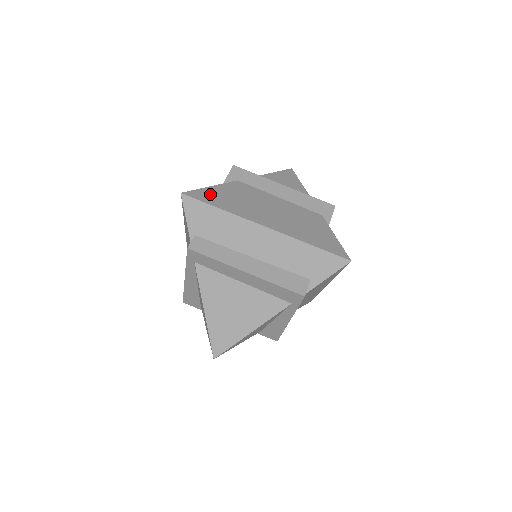
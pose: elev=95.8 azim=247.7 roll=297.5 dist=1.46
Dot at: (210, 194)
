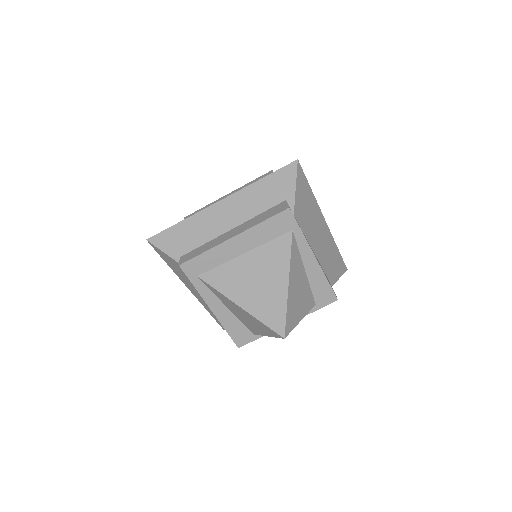
Dot at: occluded
